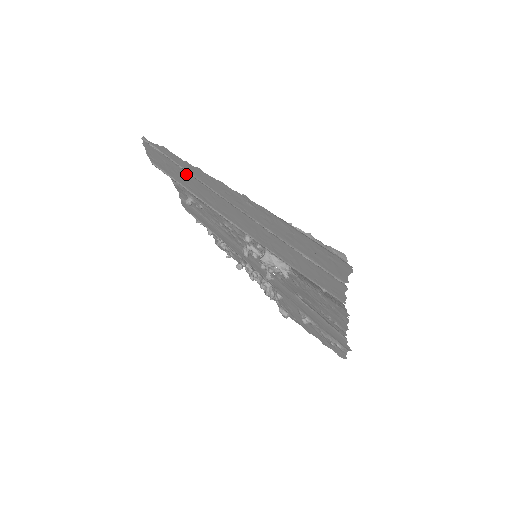
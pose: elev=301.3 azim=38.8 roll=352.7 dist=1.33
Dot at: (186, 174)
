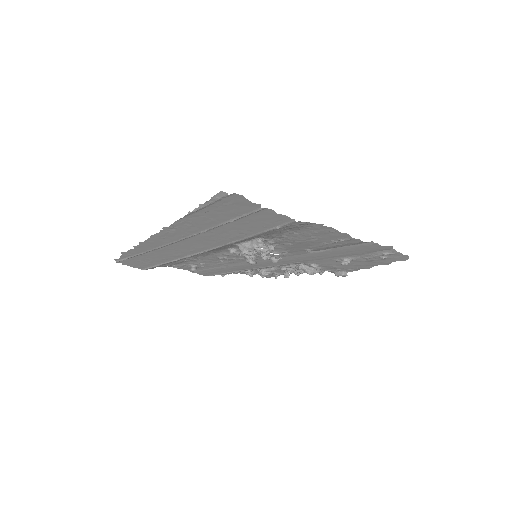
Dot at: (150, 254)
